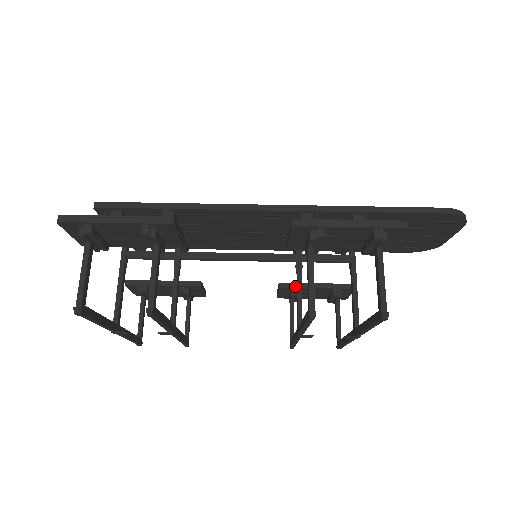
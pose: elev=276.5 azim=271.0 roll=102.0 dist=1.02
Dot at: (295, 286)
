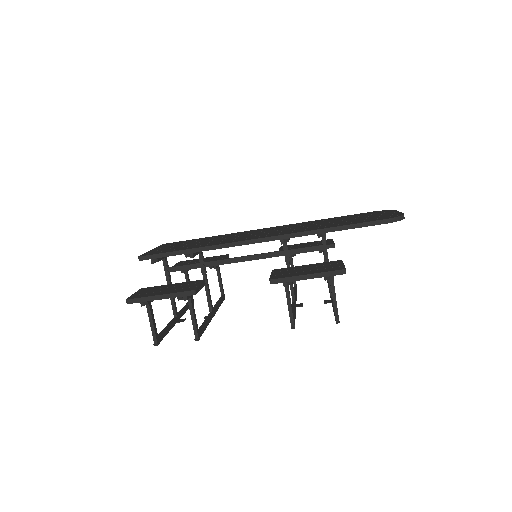
Dot at: occluded
